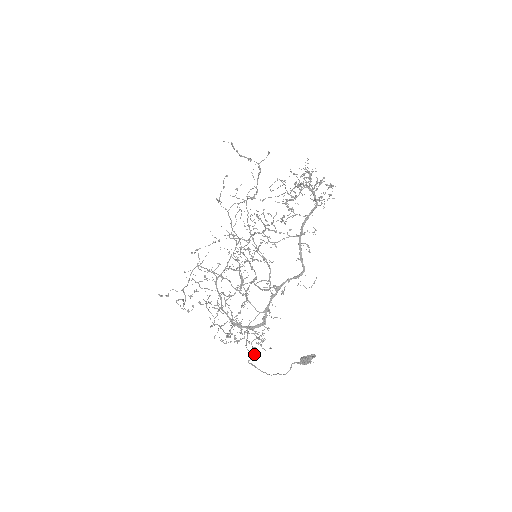
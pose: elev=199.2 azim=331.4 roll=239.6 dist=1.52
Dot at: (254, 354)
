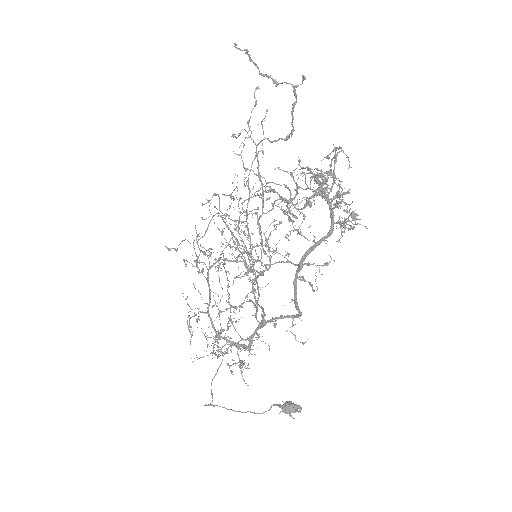
Dot at: occluded
